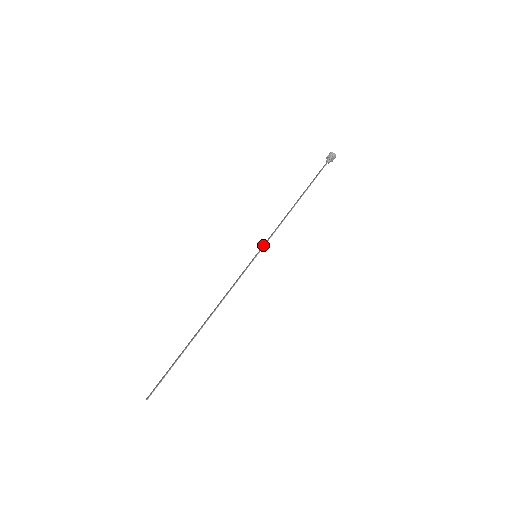
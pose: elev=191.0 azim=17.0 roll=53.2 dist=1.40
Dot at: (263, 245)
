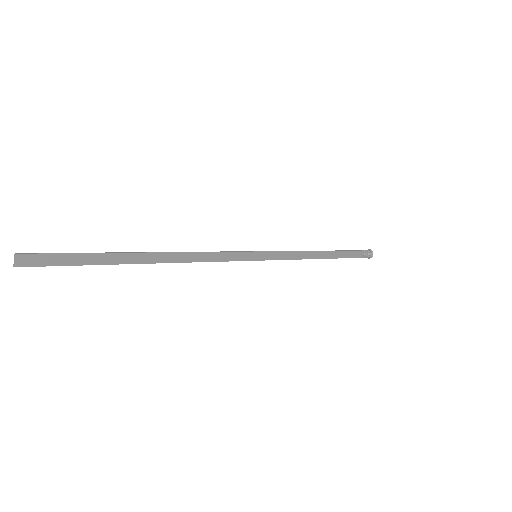
Dot at: (268, 257)
